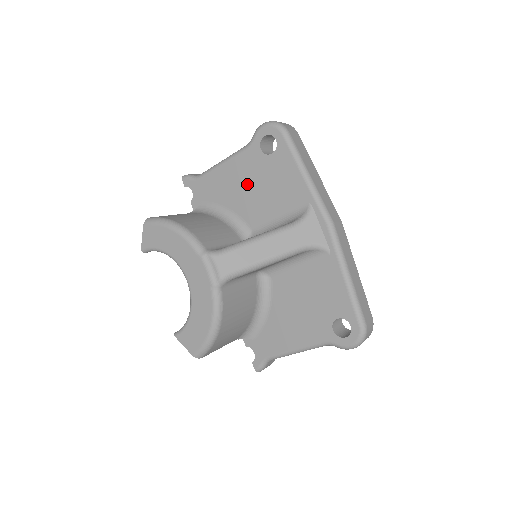
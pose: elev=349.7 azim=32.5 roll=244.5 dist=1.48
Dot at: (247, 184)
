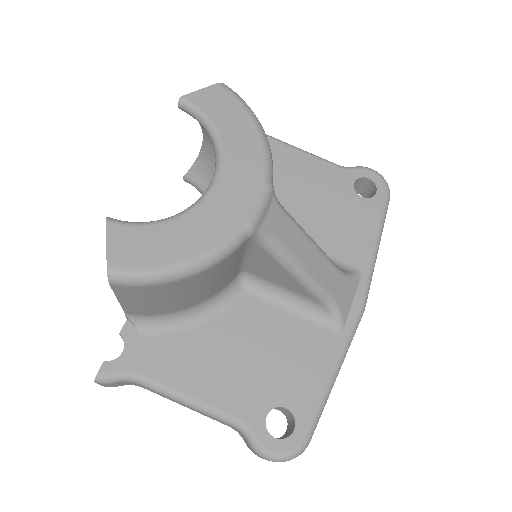
Dot at: (311, 191)
